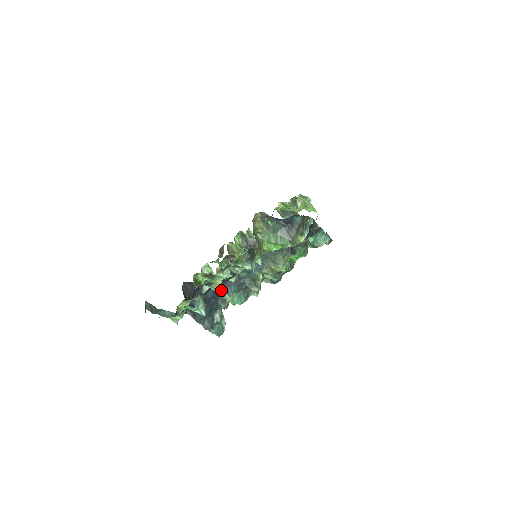
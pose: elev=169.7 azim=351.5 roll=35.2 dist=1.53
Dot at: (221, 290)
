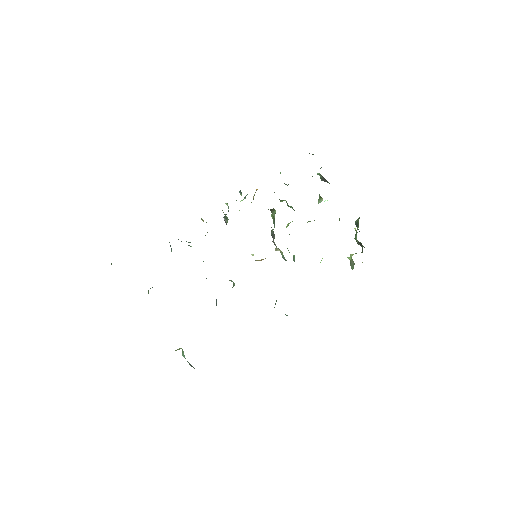
Dot at: occluded
